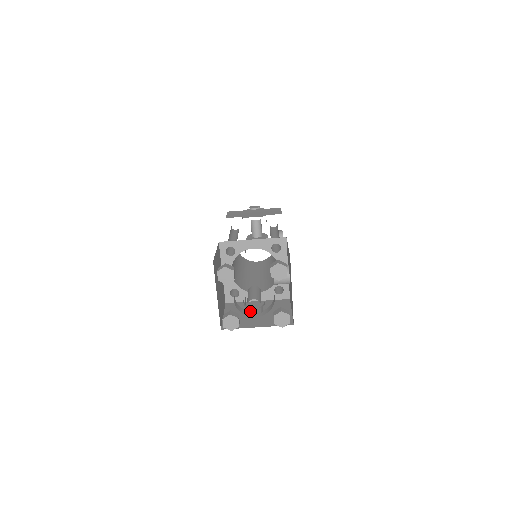
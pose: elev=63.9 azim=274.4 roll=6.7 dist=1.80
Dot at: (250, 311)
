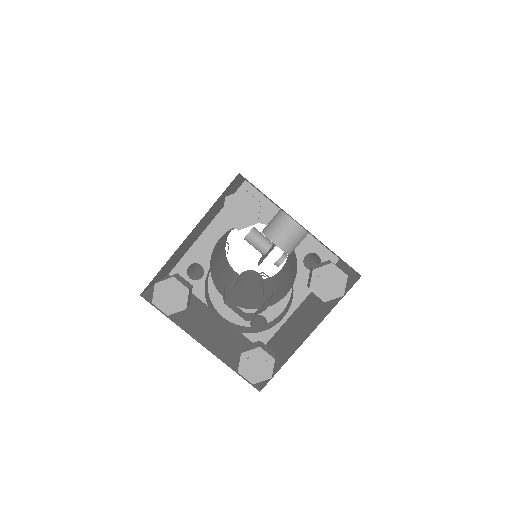
Dot at: (255, 315)
